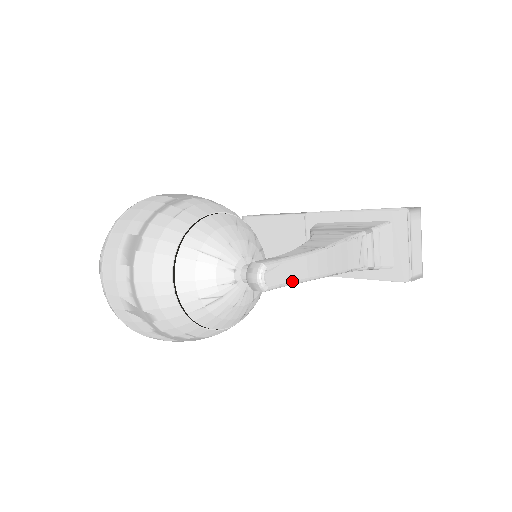
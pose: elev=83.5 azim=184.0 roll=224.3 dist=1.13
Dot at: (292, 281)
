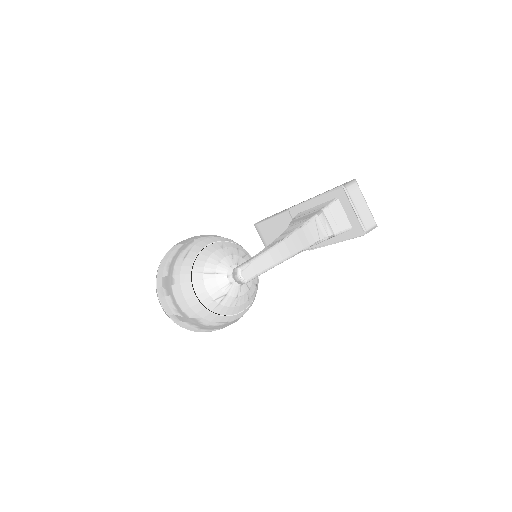
Dot at: (263, 270)
